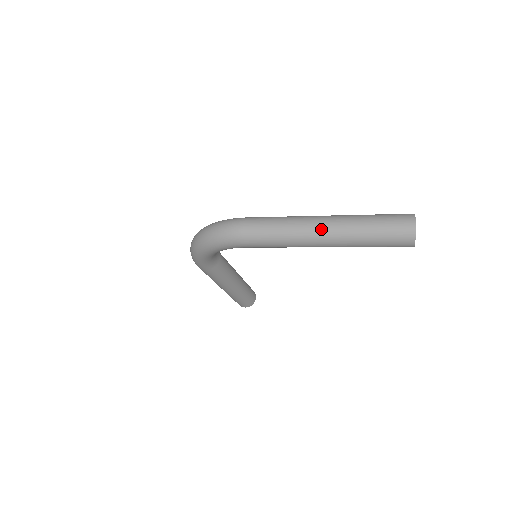
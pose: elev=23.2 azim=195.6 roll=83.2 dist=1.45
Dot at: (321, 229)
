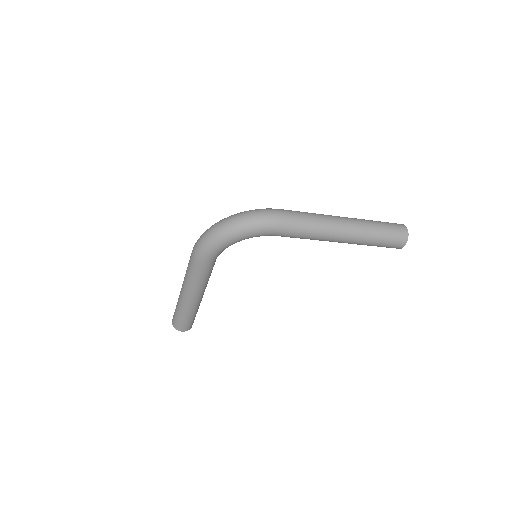
Dot at: (347, 224)
